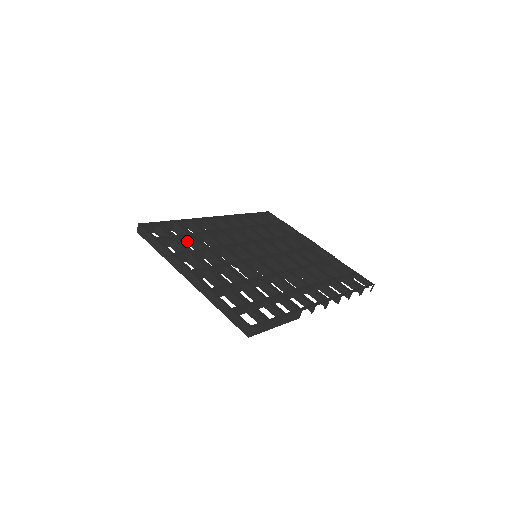
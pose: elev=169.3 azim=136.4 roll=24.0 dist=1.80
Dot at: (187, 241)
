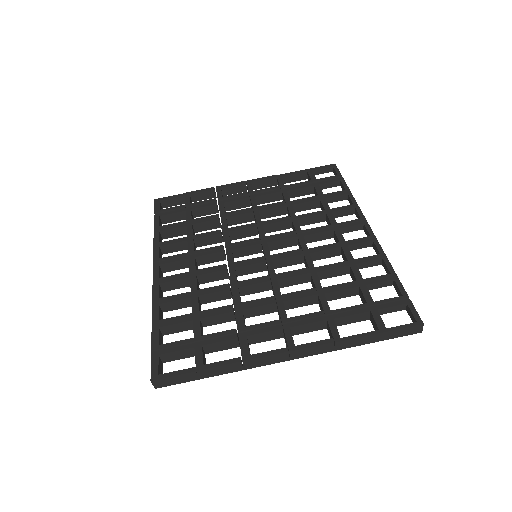
Dot at: (201, 326)
